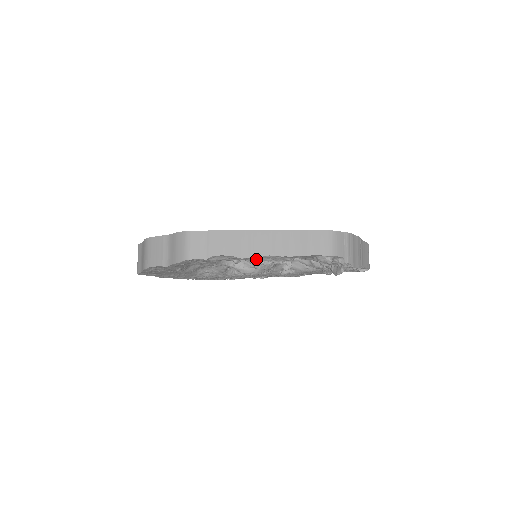
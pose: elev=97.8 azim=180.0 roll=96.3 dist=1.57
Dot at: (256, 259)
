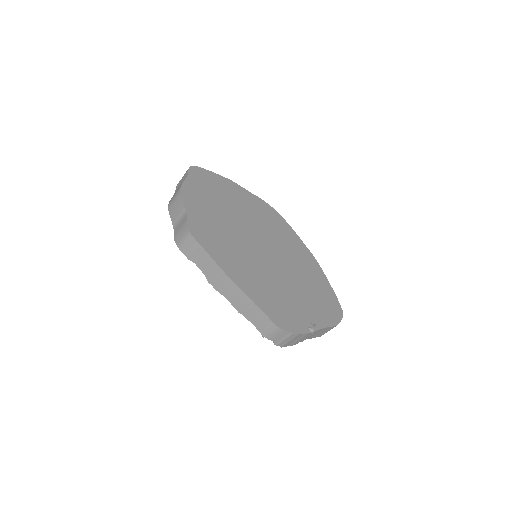
Dot at: occluded
